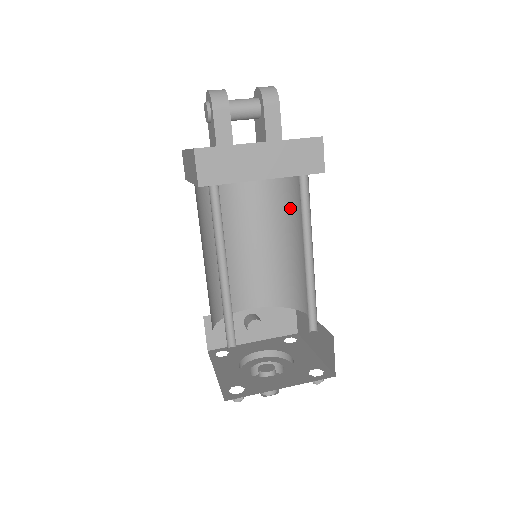
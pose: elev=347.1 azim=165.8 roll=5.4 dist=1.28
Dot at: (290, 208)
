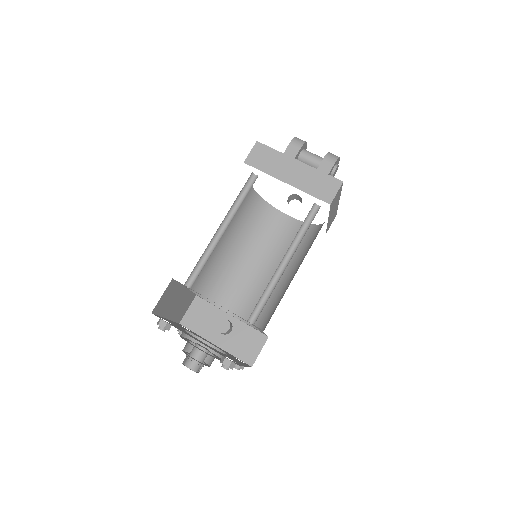
Dot at: (306, 250)
